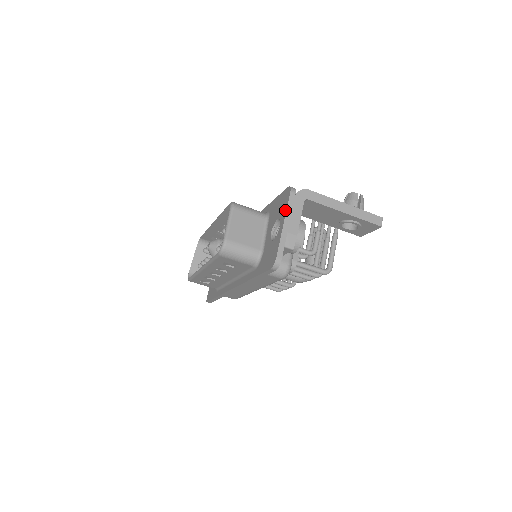
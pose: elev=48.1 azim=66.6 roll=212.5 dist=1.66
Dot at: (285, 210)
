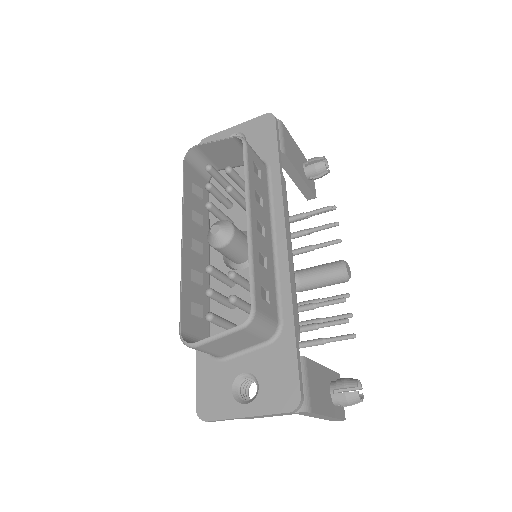
Dot at: (264, 411)
